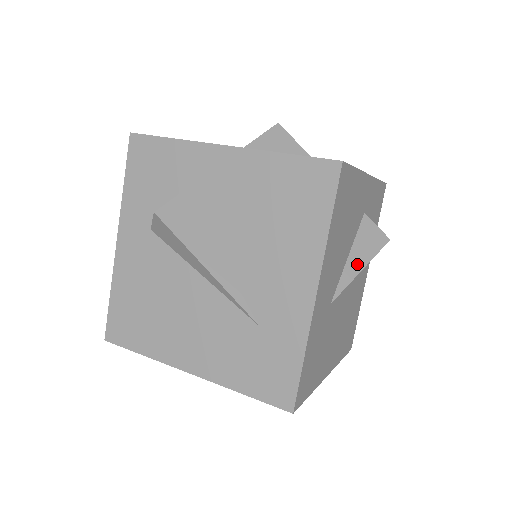
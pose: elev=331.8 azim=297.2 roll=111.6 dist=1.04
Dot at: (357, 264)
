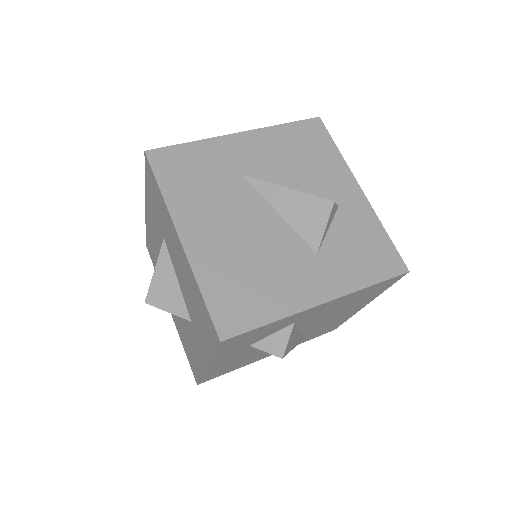
Dot at: (289, 189)
